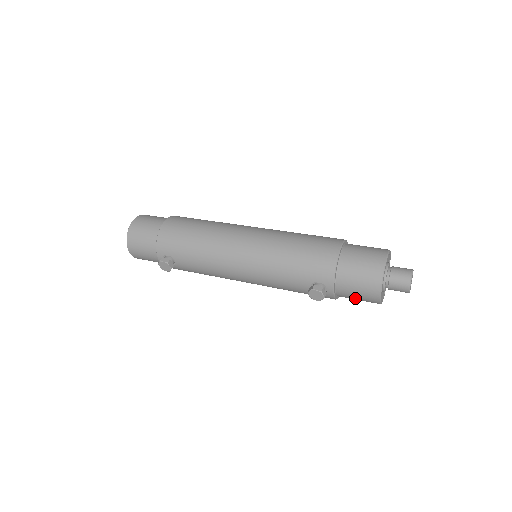
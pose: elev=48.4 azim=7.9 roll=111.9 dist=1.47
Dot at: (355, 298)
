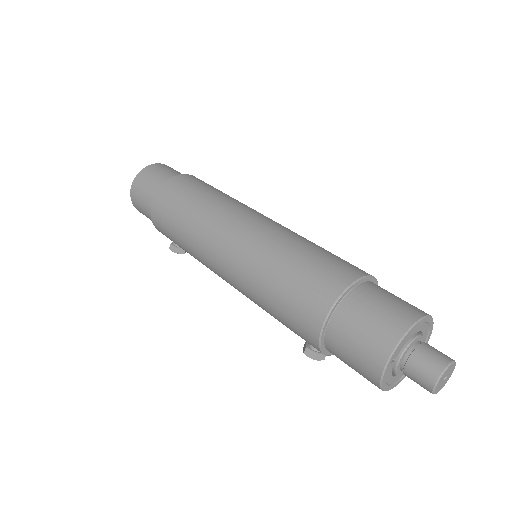
Dot at: occluded
